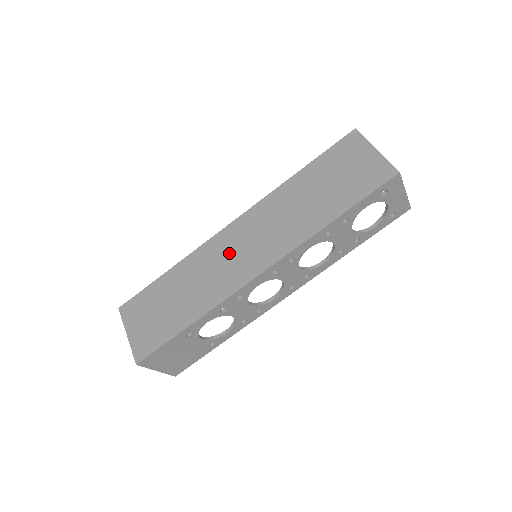
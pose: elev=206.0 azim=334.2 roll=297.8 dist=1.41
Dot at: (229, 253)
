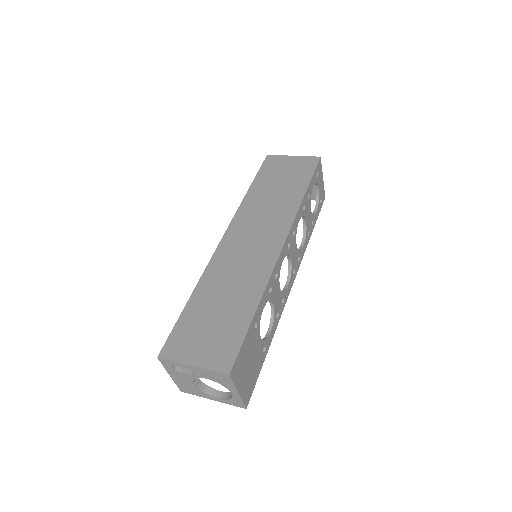
Dot at: (242, 251)
